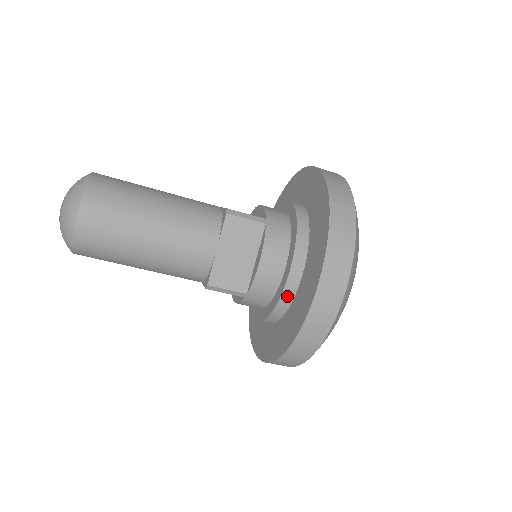
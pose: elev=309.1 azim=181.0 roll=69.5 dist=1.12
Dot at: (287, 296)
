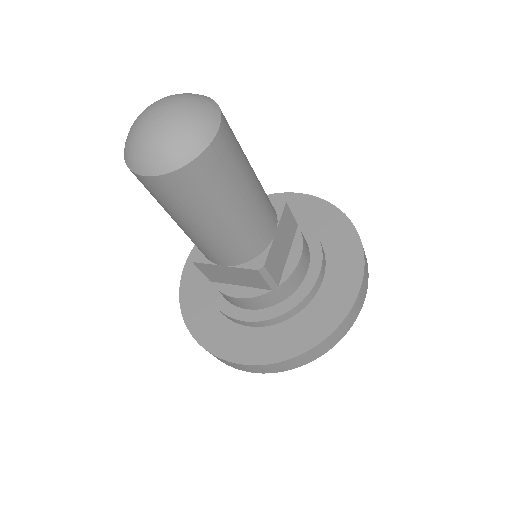
Dot at: (225, 315)
